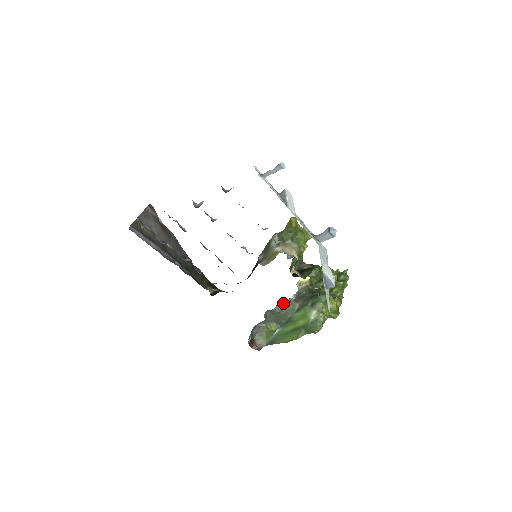
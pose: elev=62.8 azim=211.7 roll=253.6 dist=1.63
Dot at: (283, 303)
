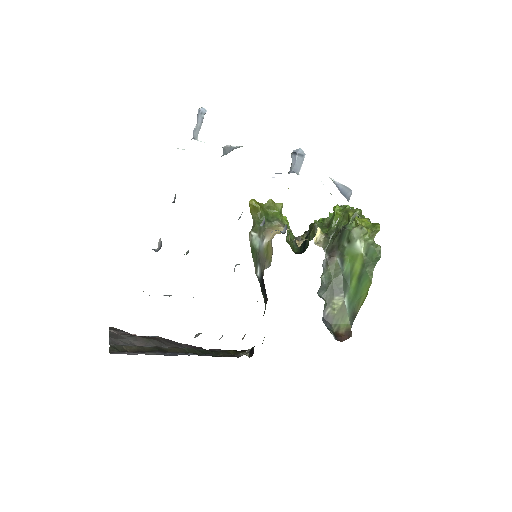
Dot at: (323, 270)
